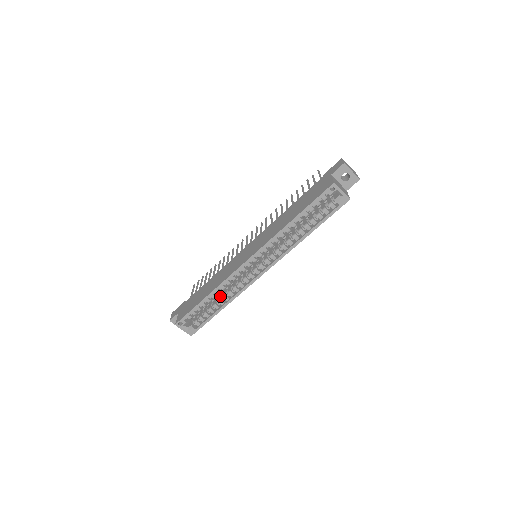
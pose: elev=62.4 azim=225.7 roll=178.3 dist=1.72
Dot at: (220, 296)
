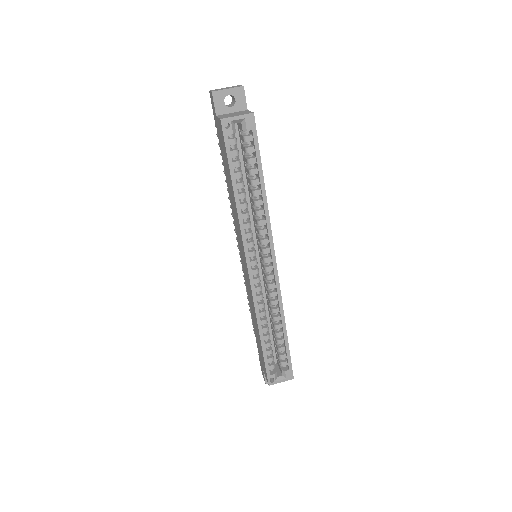
Dot at: (272, 322)
